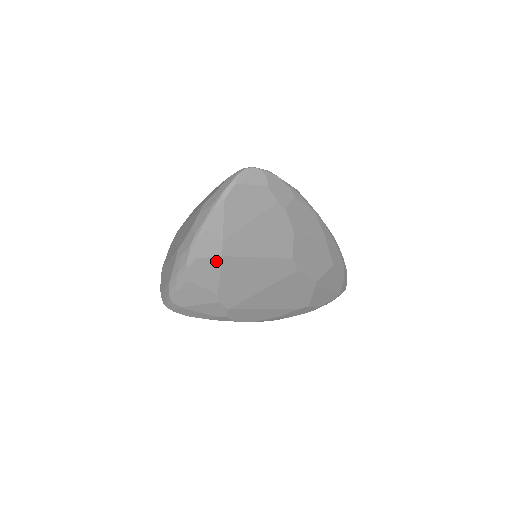
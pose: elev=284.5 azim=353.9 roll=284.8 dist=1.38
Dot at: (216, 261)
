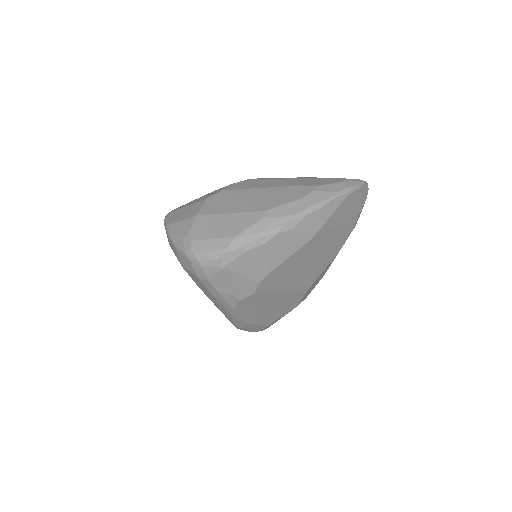
Dot at: (301, 242)
